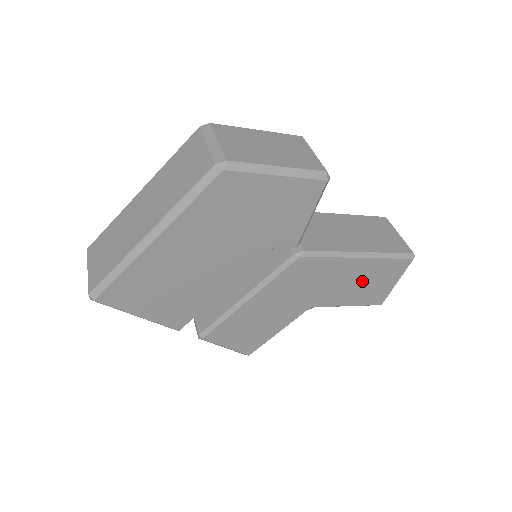
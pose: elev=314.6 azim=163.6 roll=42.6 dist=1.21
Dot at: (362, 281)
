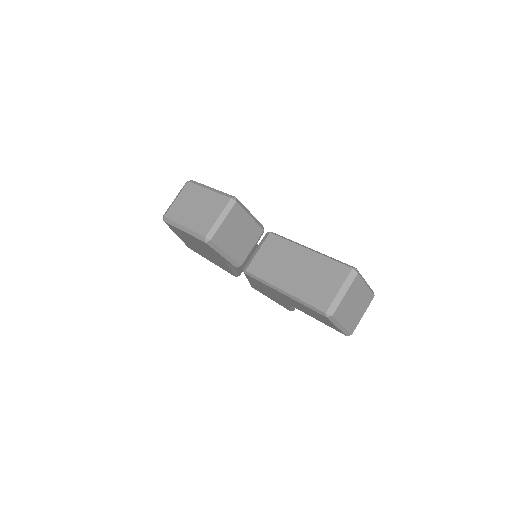
Dot at: (305, 309)
